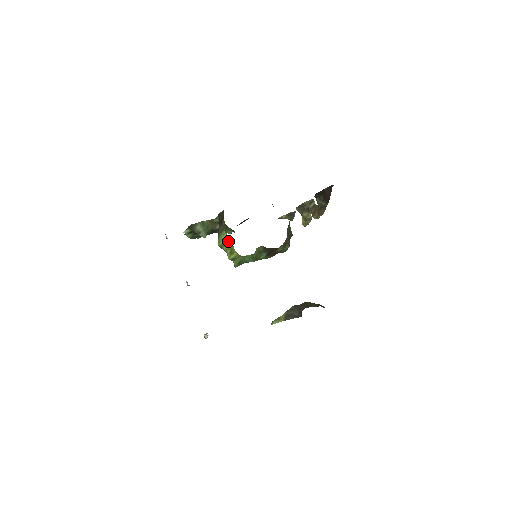
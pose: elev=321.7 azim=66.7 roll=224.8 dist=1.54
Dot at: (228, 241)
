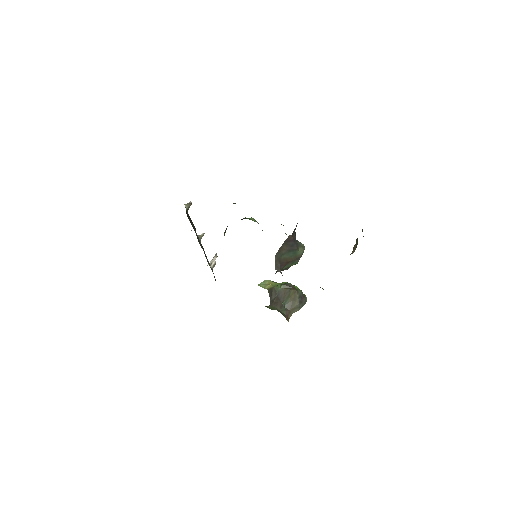
Dot at: occluded
